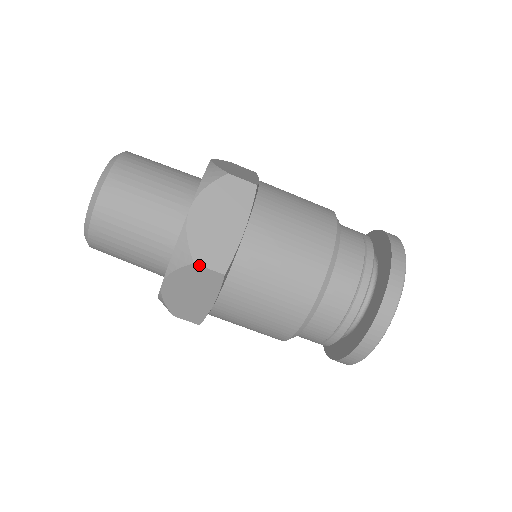
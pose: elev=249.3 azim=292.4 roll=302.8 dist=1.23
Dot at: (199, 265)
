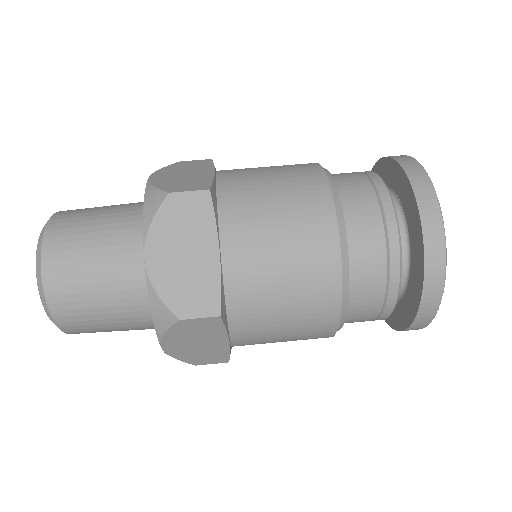
Dot at: (186, 319)
